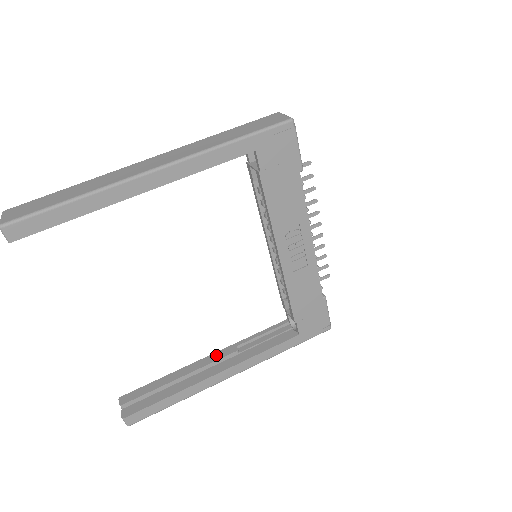
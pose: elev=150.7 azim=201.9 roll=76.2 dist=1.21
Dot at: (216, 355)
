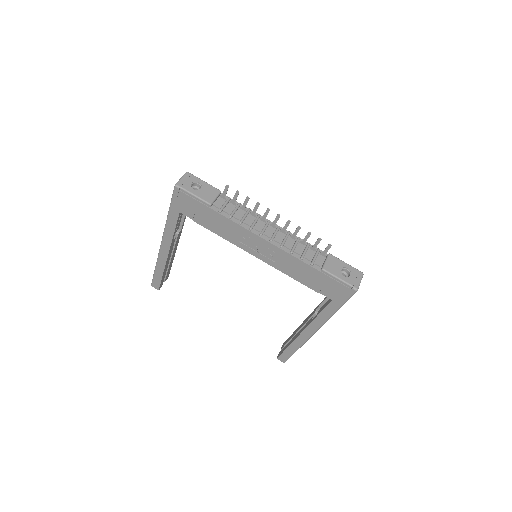
Dot at: (309, 316)
